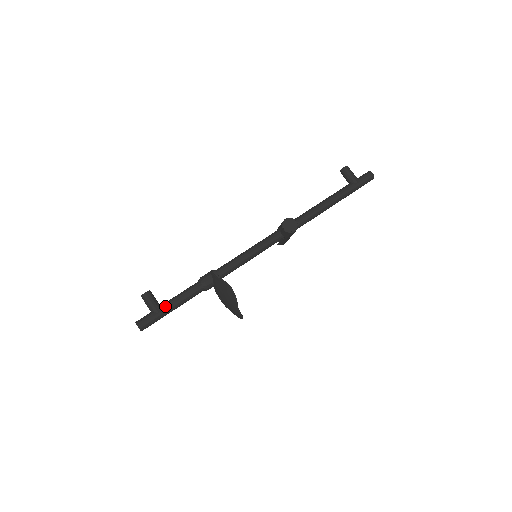
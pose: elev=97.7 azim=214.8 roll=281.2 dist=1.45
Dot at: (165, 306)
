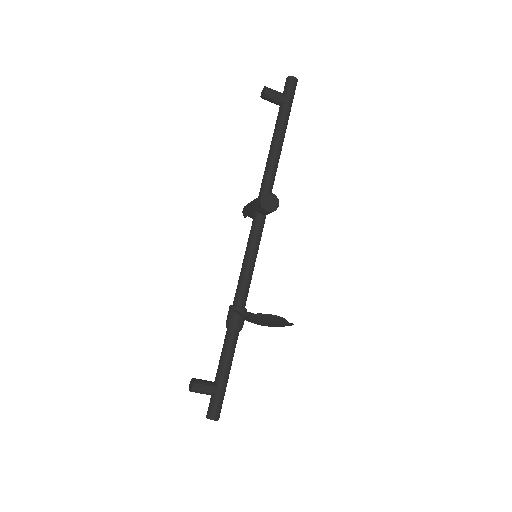
Dot at: (221, 380)
